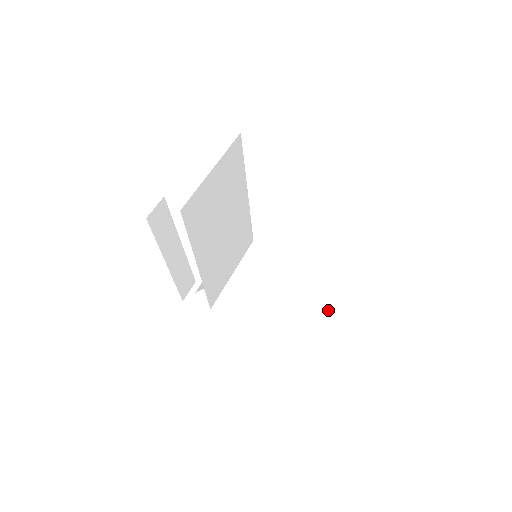
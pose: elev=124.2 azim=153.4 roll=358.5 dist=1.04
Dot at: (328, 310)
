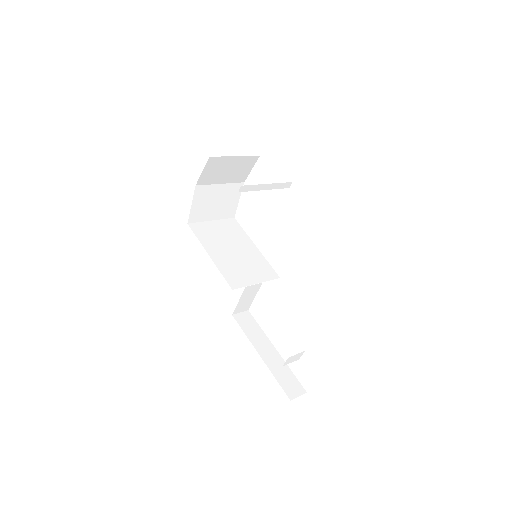
Dot at: occluded
